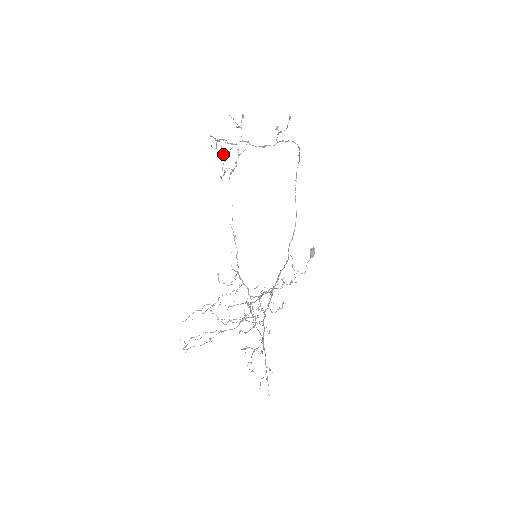
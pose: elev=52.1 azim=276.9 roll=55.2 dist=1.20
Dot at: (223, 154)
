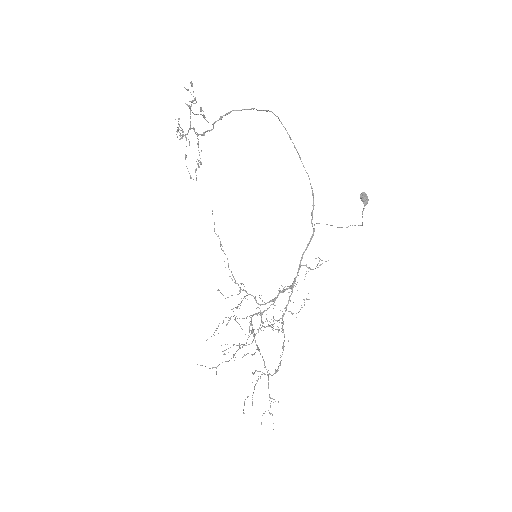
Dot at: occluded
